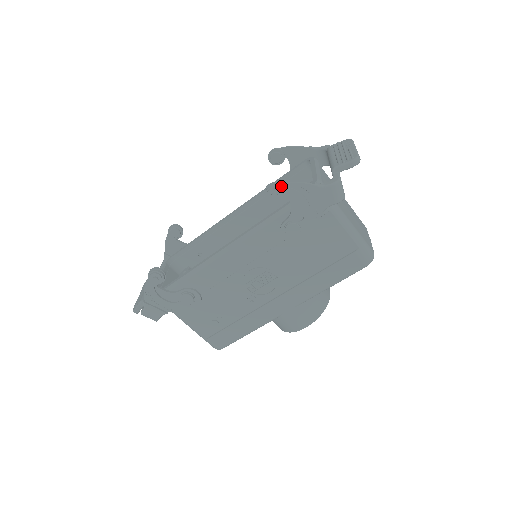
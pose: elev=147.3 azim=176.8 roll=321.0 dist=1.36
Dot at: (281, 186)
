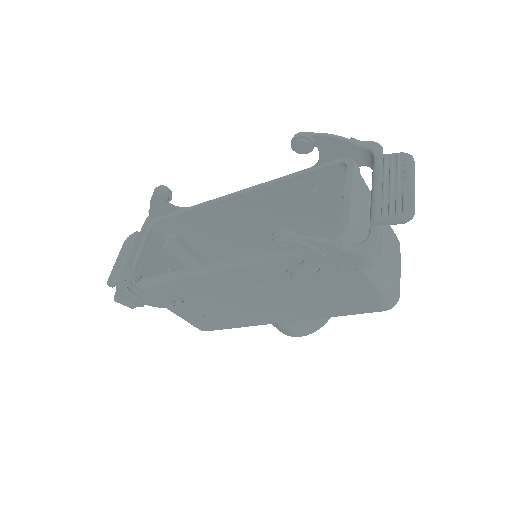
Dot at: (295, 240)
